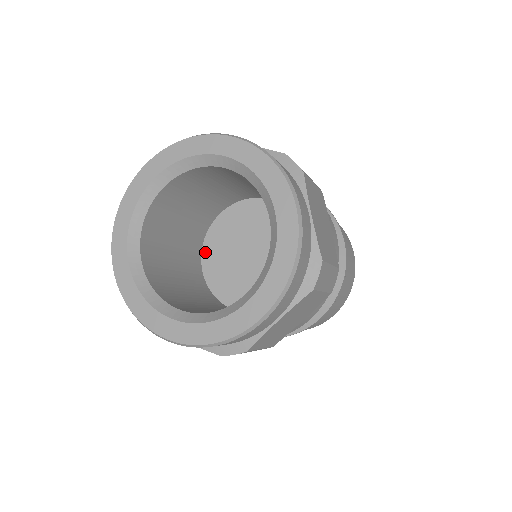
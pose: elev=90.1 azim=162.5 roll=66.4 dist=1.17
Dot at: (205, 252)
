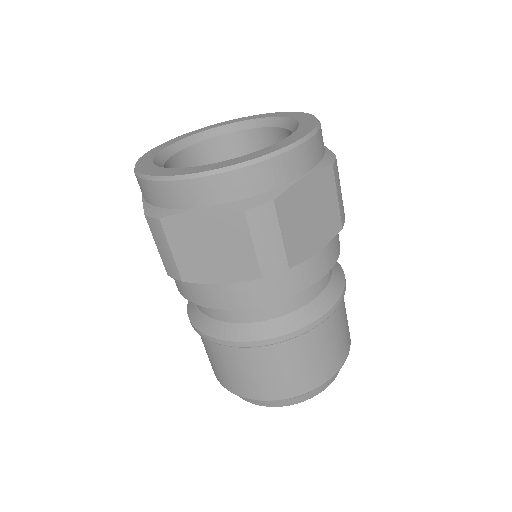
Dot at: occluded
